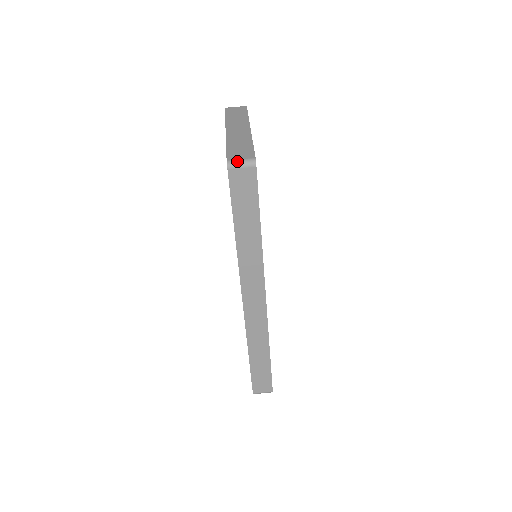
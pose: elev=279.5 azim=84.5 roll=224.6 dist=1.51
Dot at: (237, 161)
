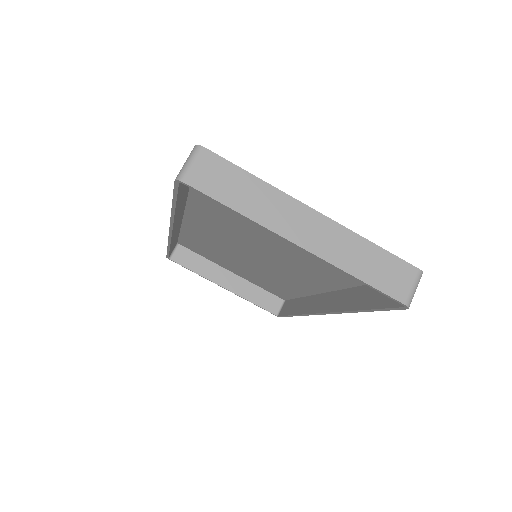
Dot at: (413, 294)
